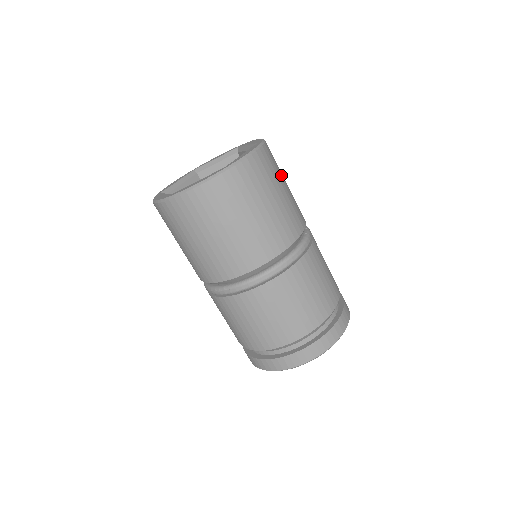
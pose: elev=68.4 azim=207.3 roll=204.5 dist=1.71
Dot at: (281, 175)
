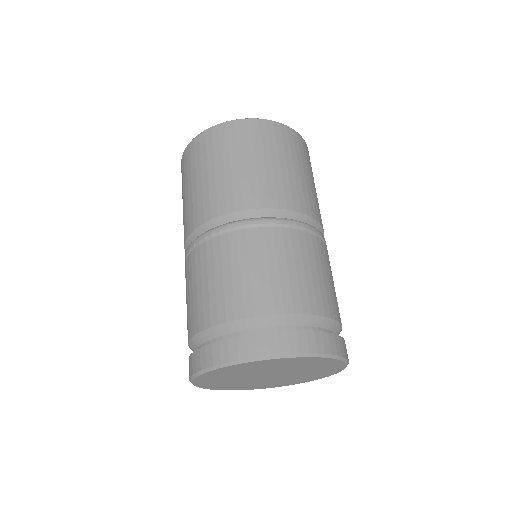
Dot at: occluded
